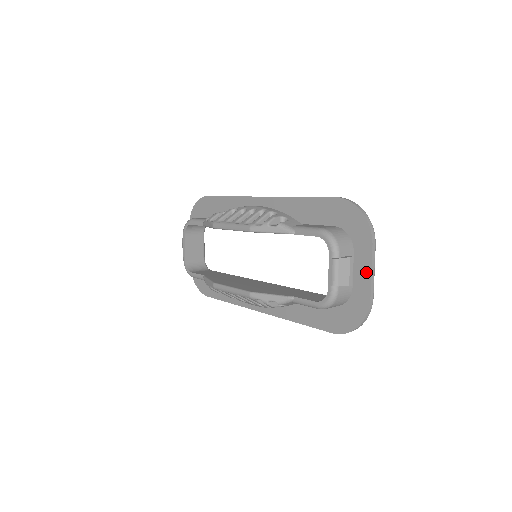
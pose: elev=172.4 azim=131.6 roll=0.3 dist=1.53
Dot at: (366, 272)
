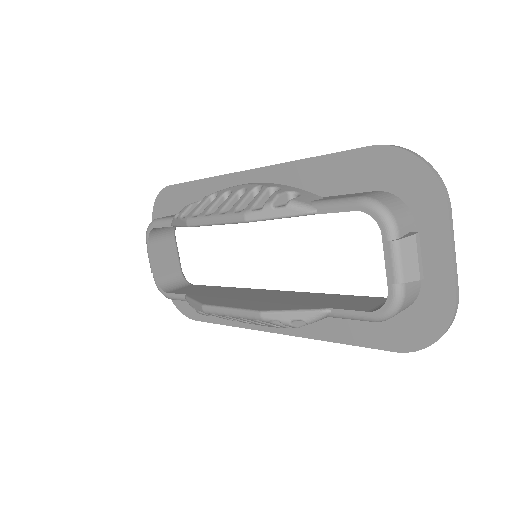
Dot at: (442, 253)
